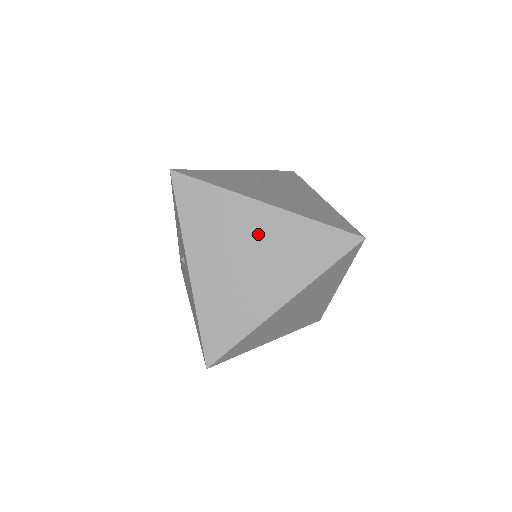
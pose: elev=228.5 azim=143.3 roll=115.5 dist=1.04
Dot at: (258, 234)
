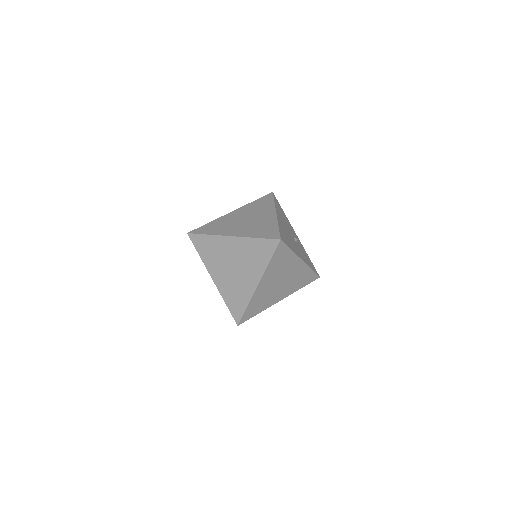
Dot at: (234, 253)
